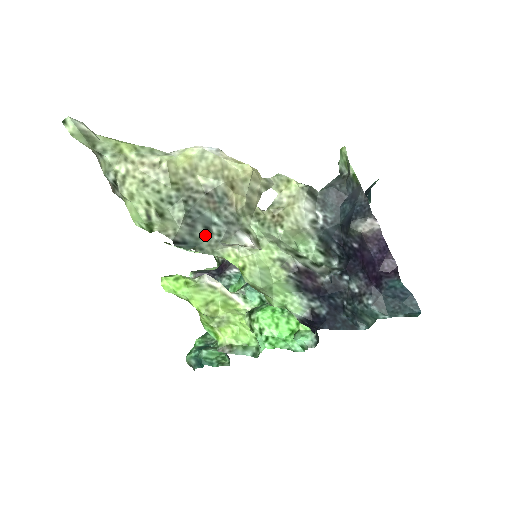
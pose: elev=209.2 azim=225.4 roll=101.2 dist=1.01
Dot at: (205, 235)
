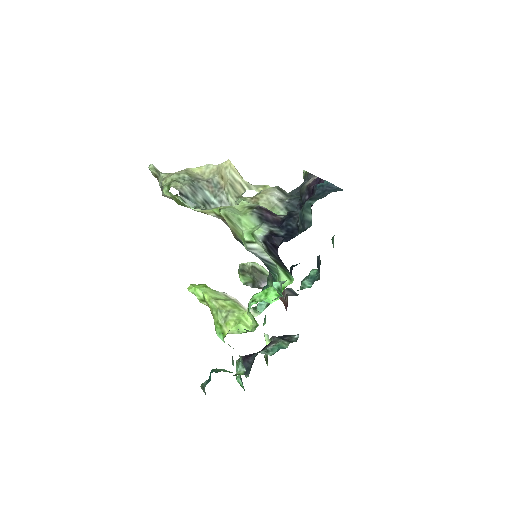
Dot at: (204, 205)
